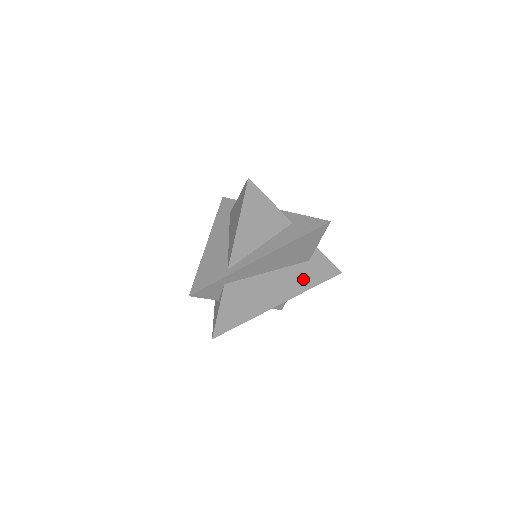
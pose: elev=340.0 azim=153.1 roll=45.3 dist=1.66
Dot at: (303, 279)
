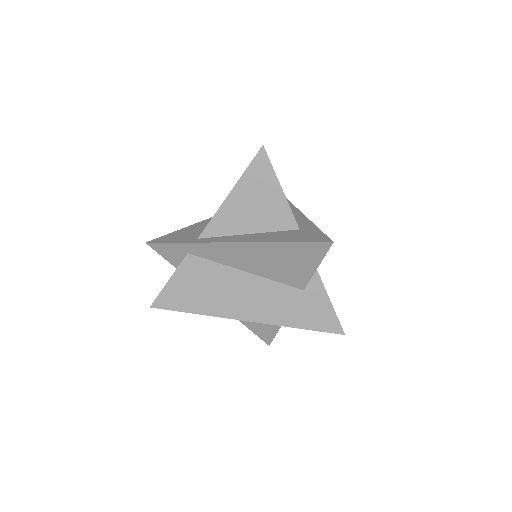
Dot at: (287, 309)
